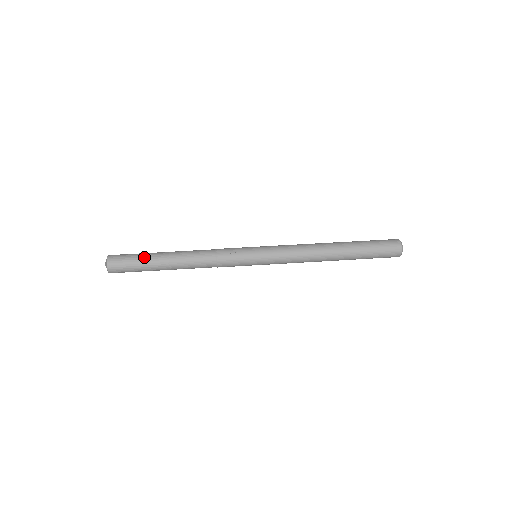
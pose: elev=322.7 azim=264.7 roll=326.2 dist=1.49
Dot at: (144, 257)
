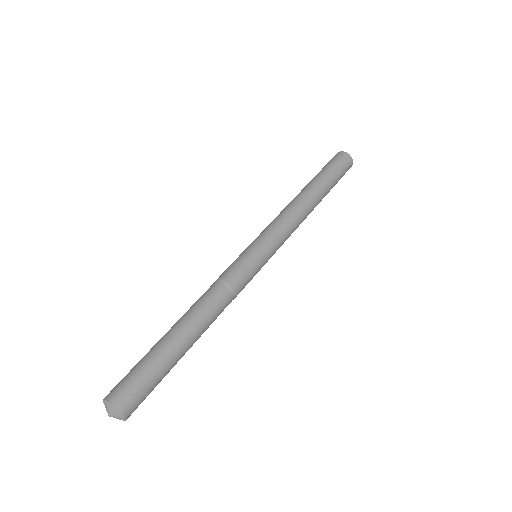
Dot at: (160, 361)
